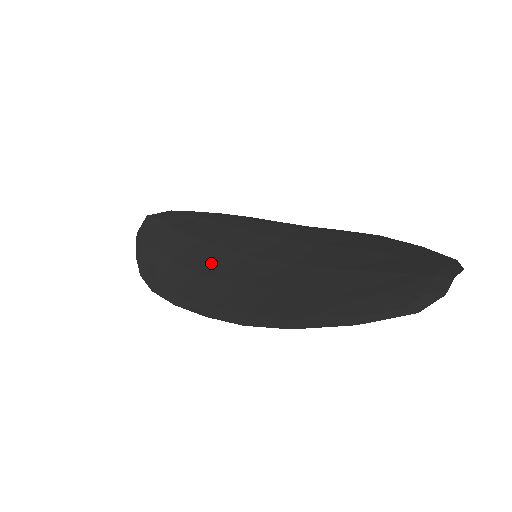
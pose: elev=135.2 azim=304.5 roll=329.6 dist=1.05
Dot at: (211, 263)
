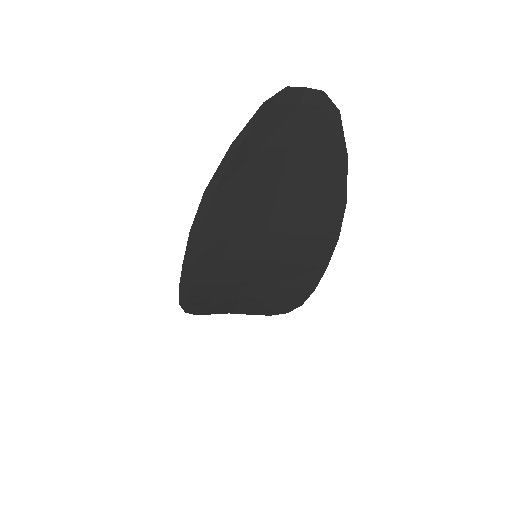
Dot at: (228, 279)
